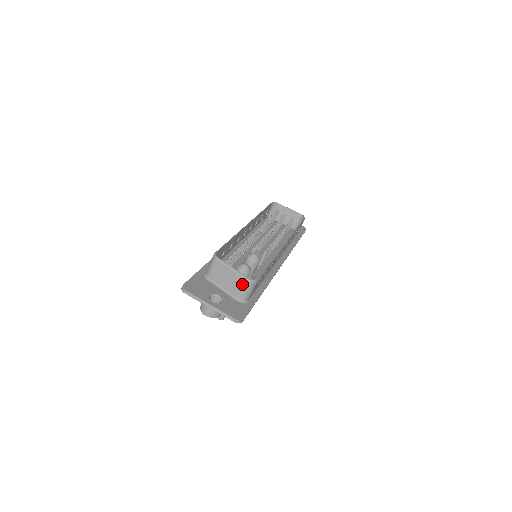
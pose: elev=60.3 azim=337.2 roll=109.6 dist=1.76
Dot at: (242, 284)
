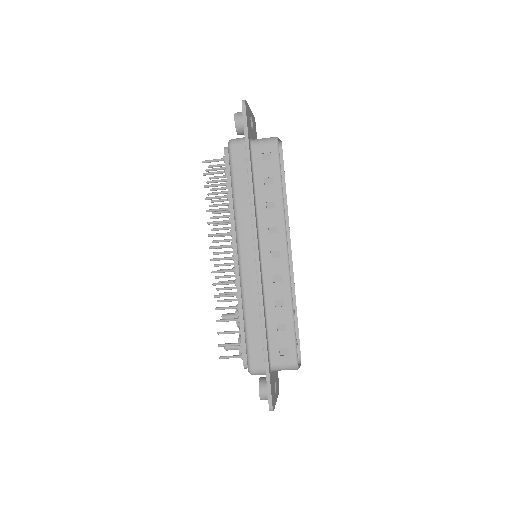
Dot at: occluded
